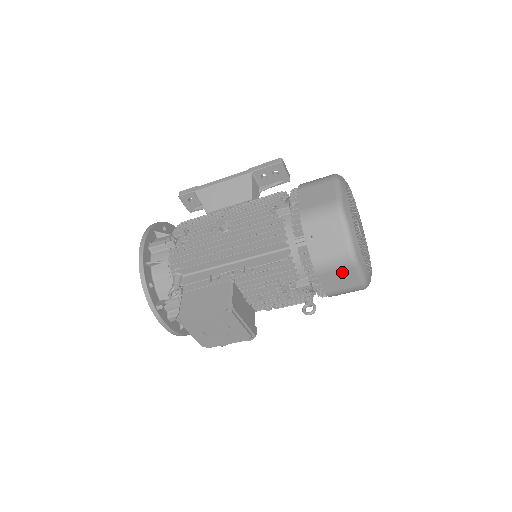
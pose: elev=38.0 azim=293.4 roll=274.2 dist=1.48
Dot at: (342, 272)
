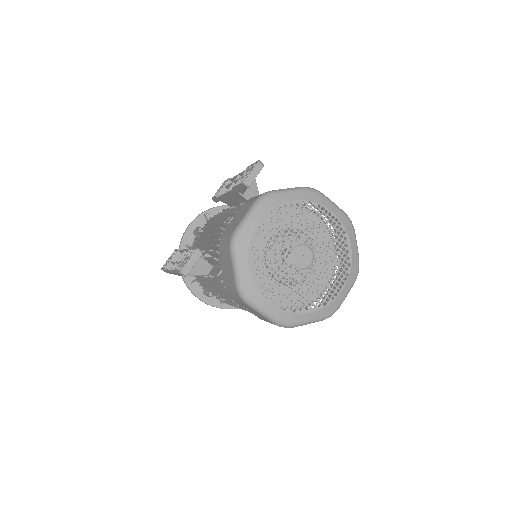
Dot at: occluded
